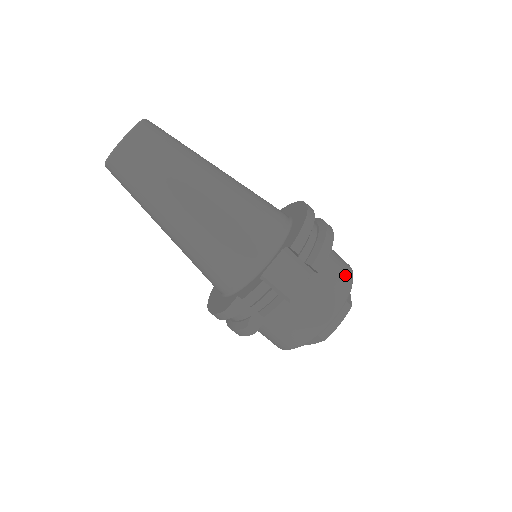
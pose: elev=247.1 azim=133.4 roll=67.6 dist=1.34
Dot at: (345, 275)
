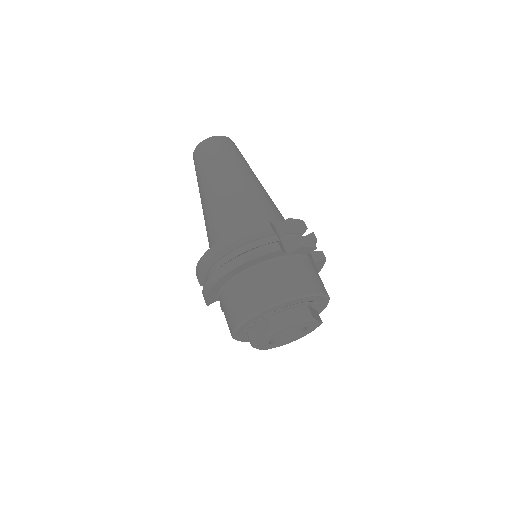
Dot at: occluded
